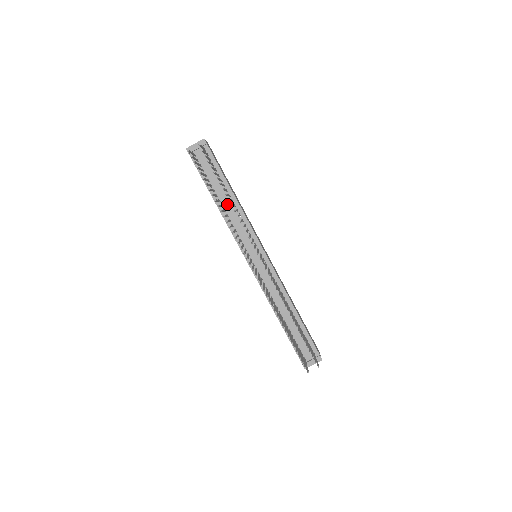
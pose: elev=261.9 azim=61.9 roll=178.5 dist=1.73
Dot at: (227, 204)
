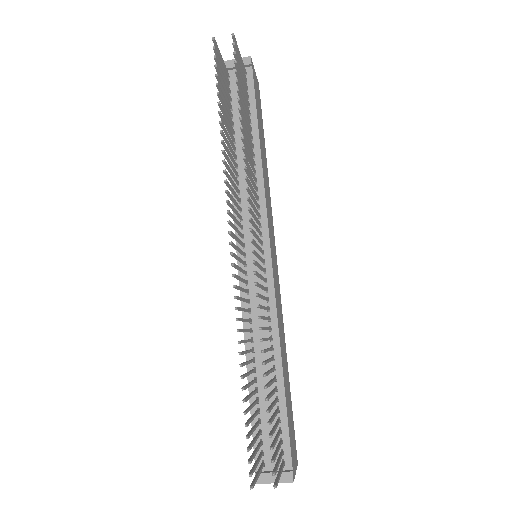
Dot at: occluded
